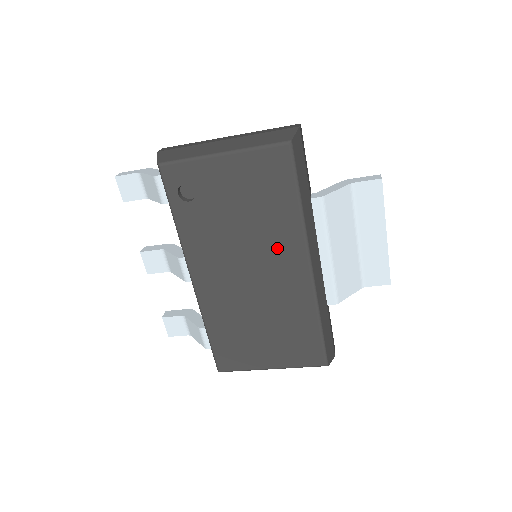
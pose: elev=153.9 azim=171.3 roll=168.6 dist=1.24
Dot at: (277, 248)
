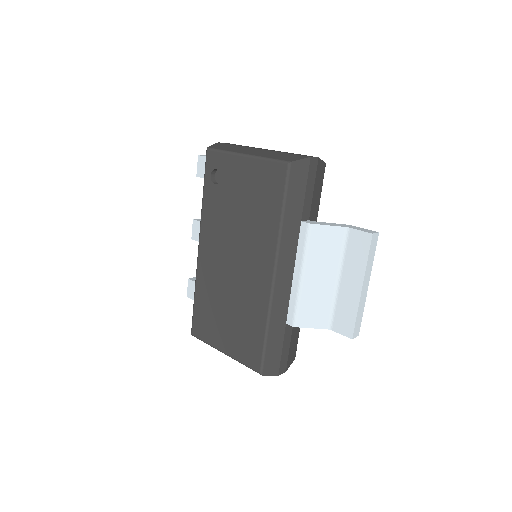
Dot at: (256, 248)
